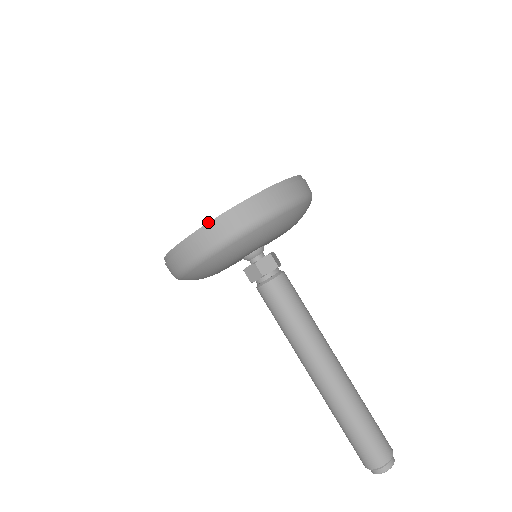
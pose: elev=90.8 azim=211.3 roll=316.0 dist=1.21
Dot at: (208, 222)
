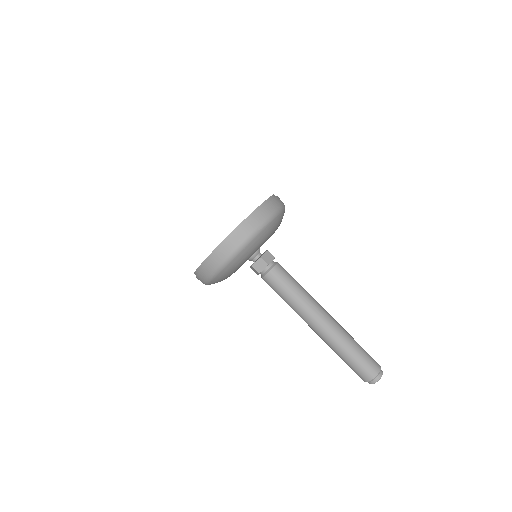
Dot at: occluded
